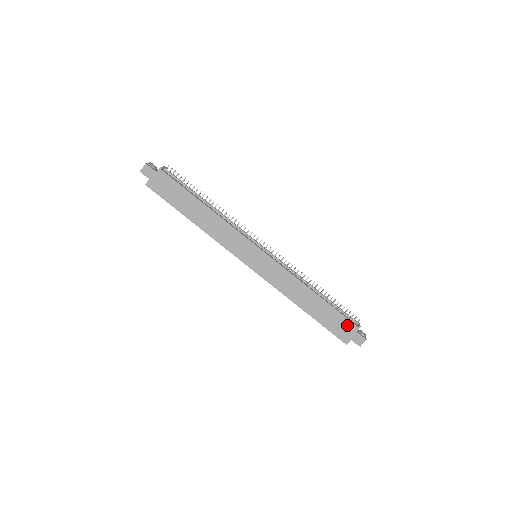
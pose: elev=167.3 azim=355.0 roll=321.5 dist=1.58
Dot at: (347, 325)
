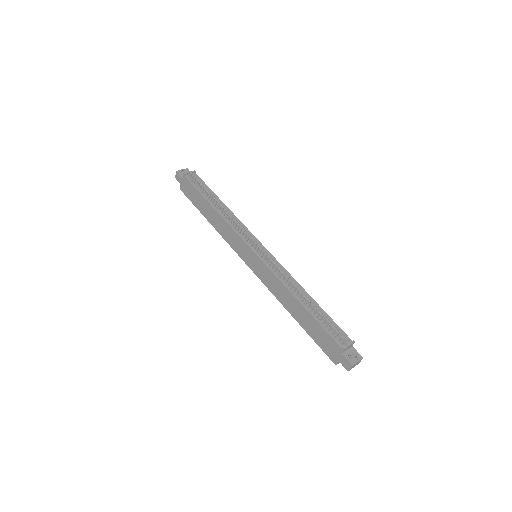
Dot at: (332, 343)
